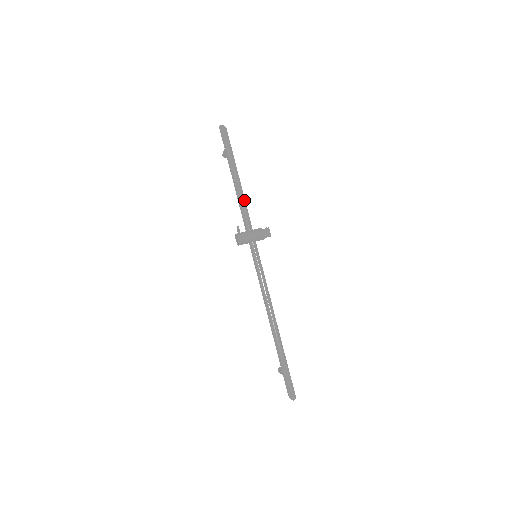
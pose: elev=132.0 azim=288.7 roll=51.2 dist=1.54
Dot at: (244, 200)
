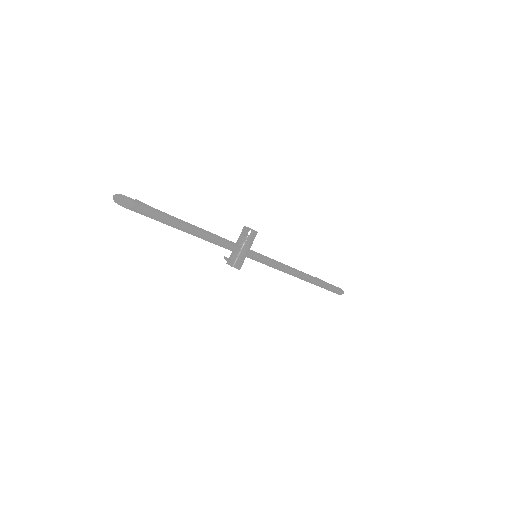
Dot at: (212, 235)
